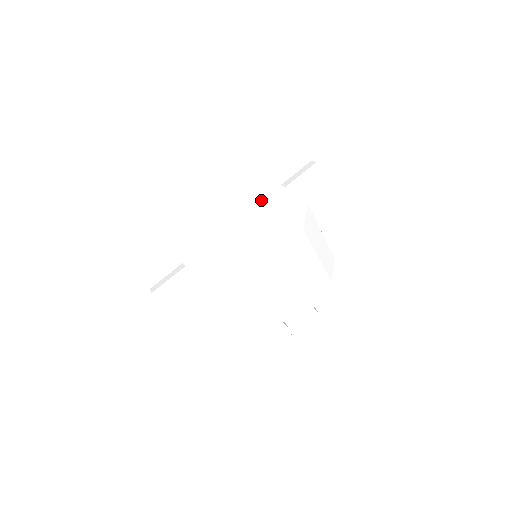
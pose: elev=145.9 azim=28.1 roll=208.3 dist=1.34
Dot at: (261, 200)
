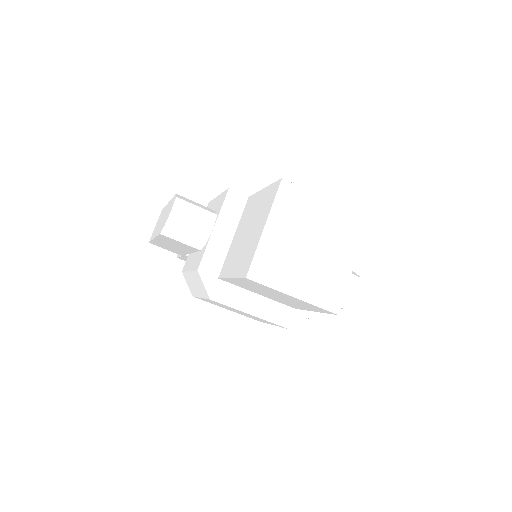
Dot at: (299, 305)
